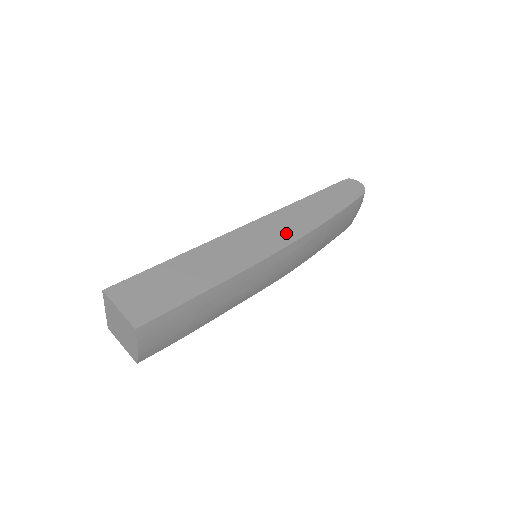
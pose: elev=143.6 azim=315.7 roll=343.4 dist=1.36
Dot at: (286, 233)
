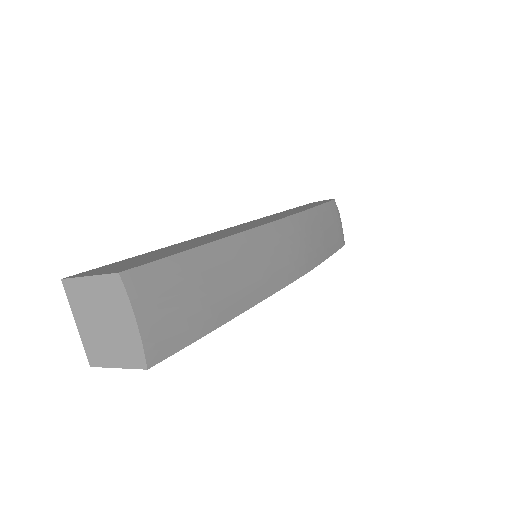
Dot at: (274, 218)
